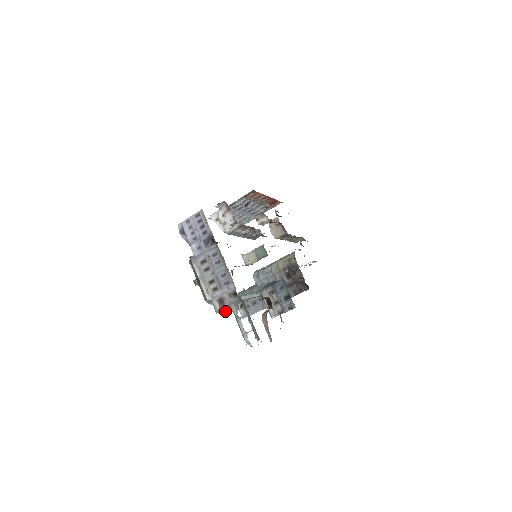
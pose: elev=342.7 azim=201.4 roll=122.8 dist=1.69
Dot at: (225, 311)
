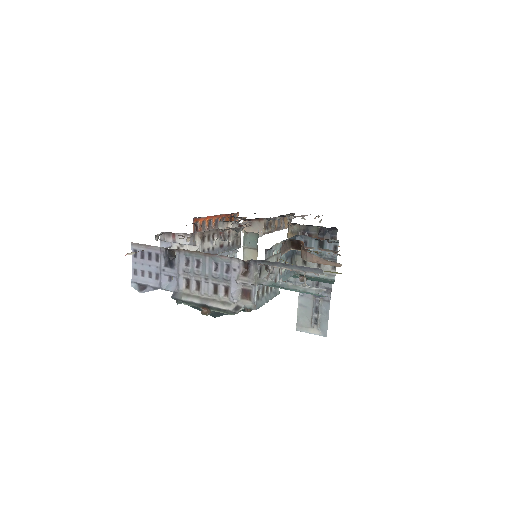
Dot at: occluded
